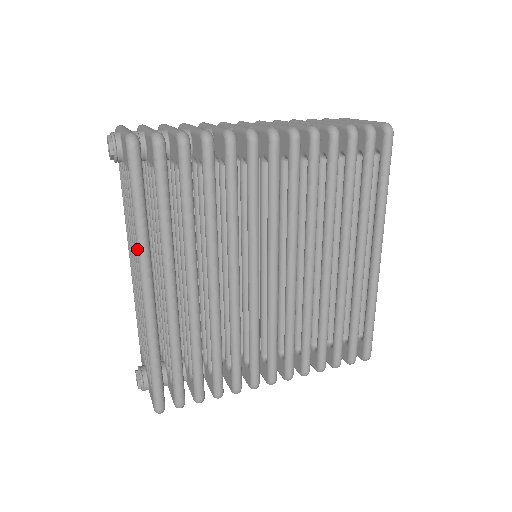
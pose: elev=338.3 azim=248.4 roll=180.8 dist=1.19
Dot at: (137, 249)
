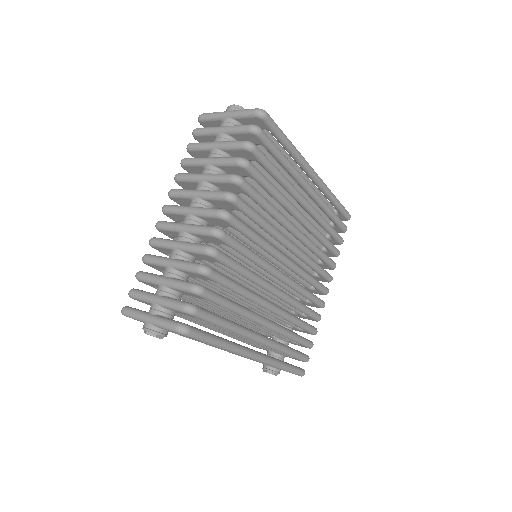
Dot at: occluded
